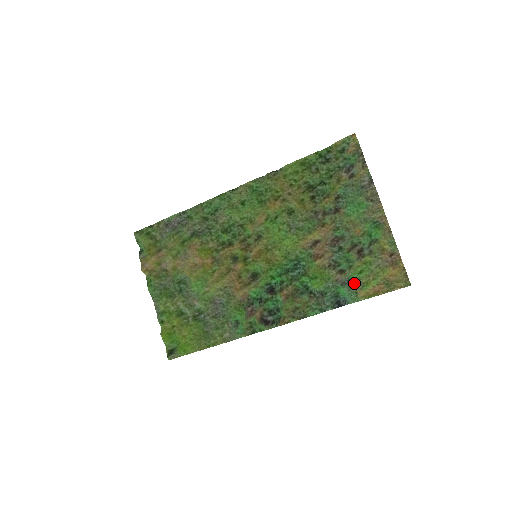
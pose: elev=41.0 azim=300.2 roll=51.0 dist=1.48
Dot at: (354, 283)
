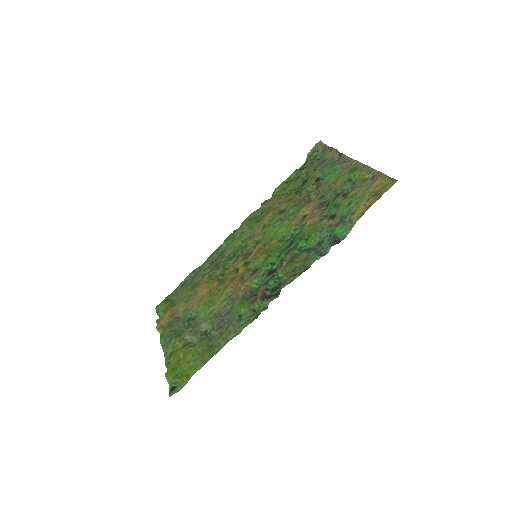
Dot at: (347, 217)
